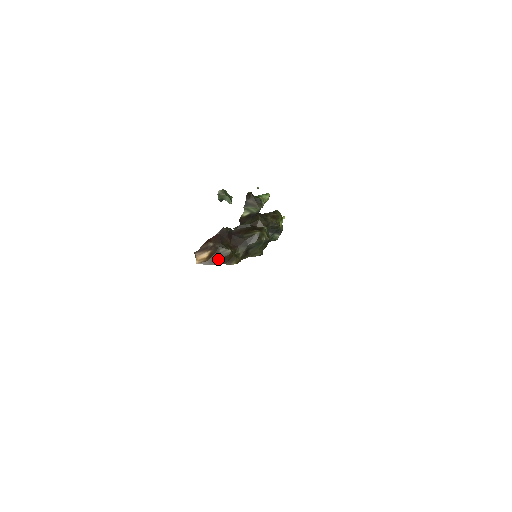
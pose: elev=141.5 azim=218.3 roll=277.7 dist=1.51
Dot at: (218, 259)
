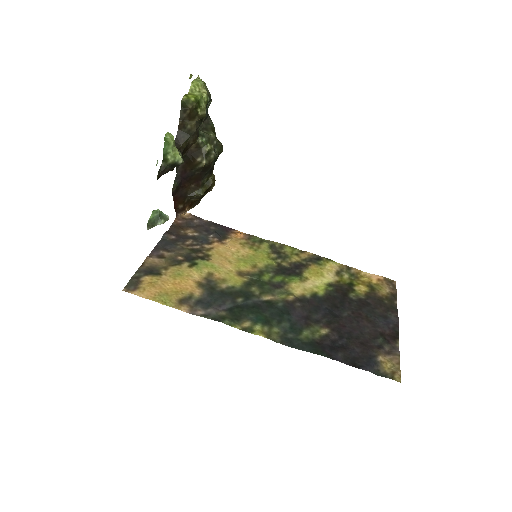
Dot at: (198, 200)
